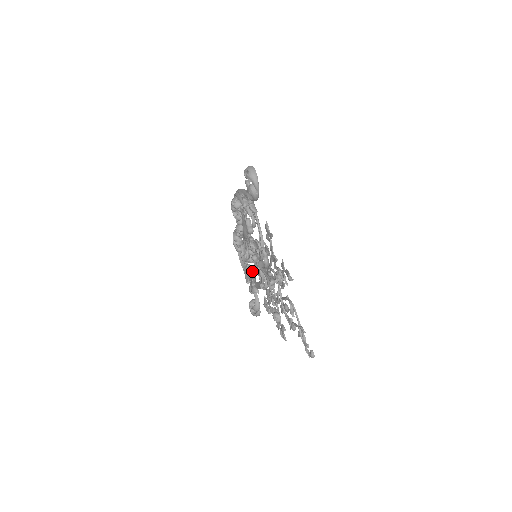
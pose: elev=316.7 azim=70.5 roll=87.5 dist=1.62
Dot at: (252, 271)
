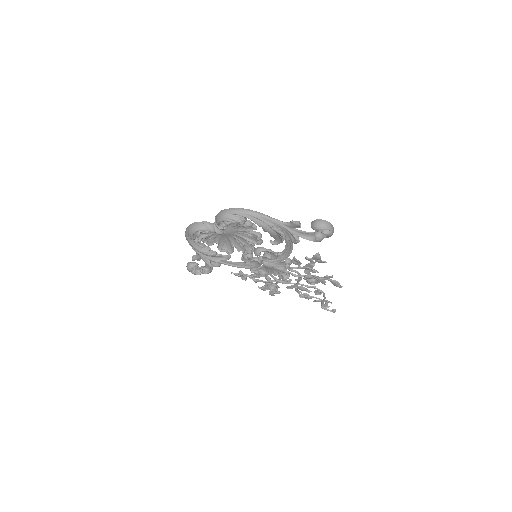
Dot at: (217, 253)
